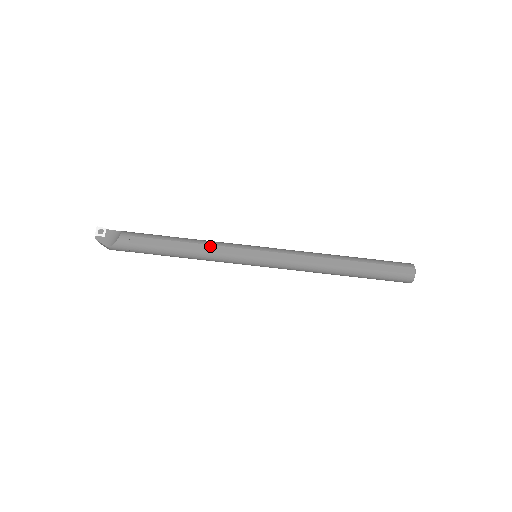
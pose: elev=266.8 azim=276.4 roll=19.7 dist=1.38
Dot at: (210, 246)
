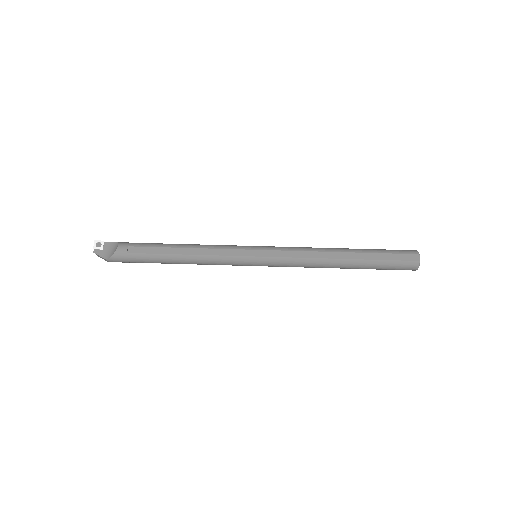
Dot at: (209, 250)
